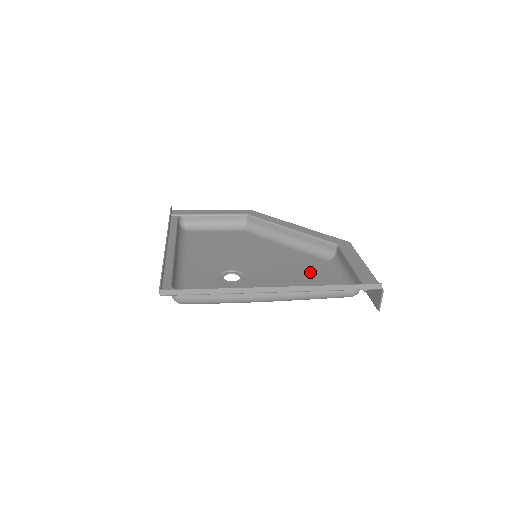
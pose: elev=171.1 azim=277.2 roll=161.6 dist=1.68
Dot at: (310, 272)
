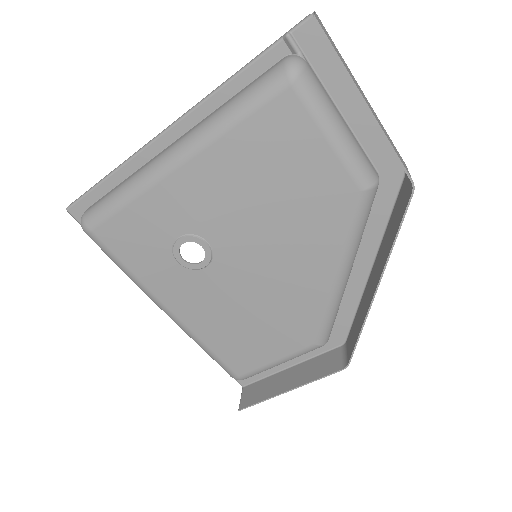
Dot at: (301, 184)
